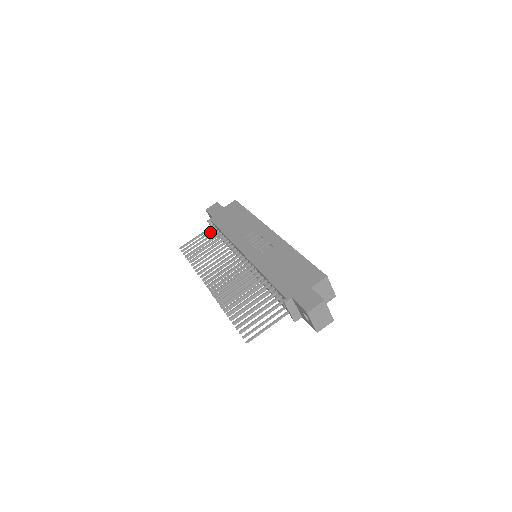
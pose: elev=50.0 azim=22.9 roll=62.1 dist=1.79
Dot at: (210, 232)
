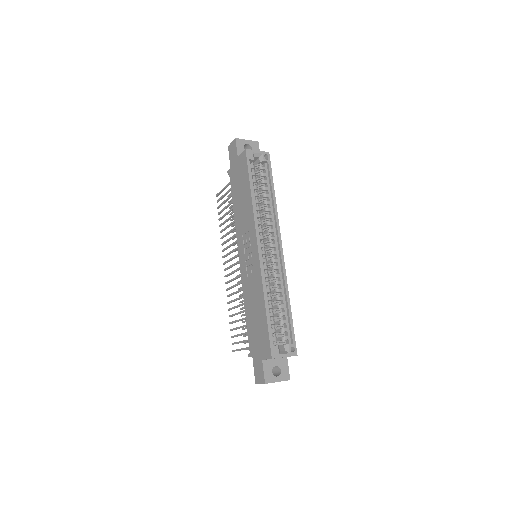
Dot at: occluded
